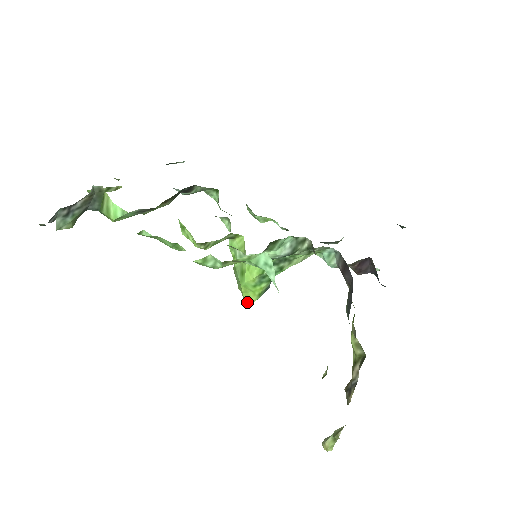
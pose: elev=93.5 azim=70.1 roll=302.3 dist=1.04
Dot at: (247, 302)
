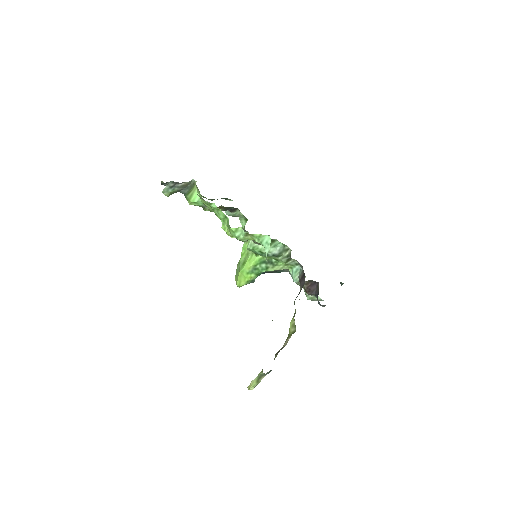
Dot at: (238, 284)
